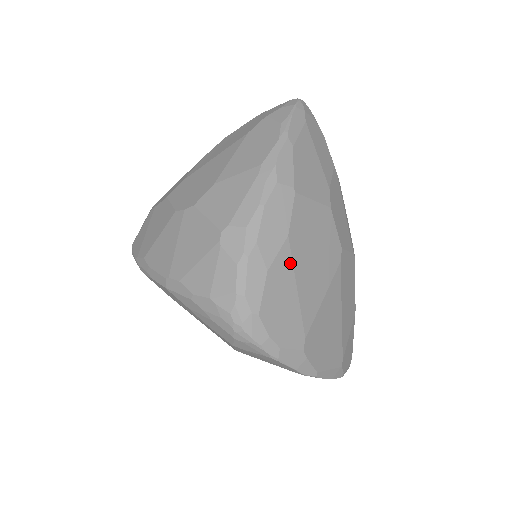
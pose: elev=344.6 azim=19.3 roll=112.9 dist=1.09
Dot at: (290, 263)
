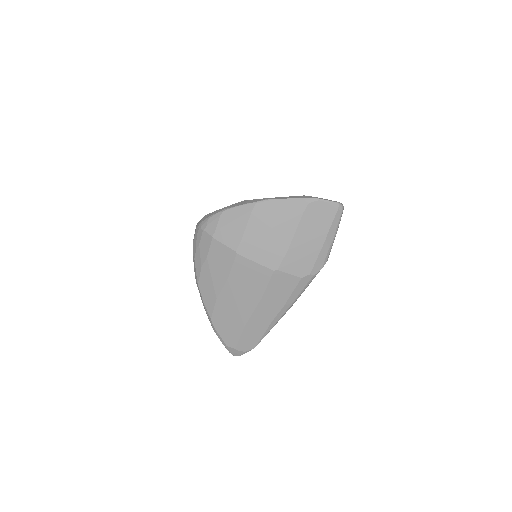
Dot at: occluded
